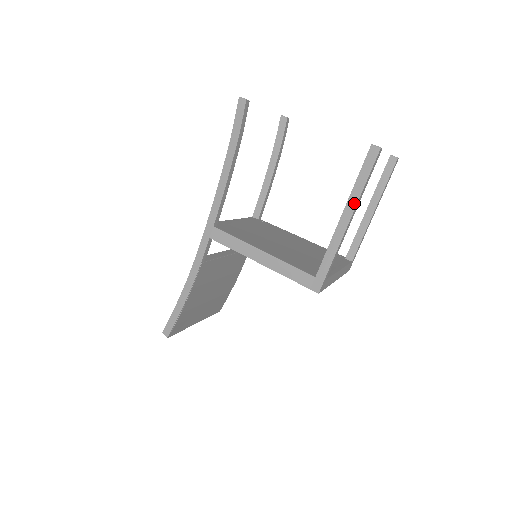
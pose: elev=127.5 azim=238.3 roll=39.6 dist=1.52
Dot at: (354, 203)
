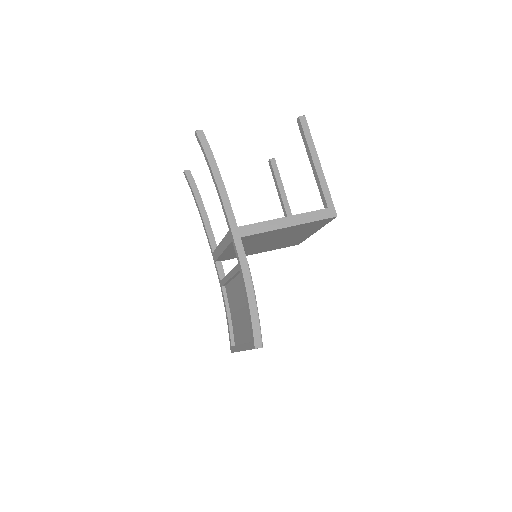
Dot at: (315, 151)
